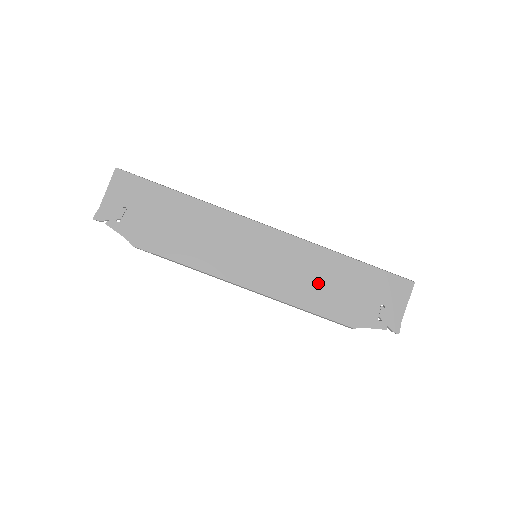
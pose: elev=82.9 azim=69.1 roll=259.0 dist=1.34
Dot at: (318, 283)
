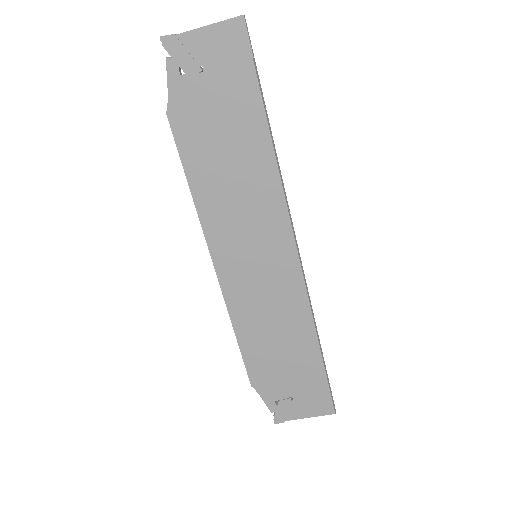
Dot at: (272, 332)
